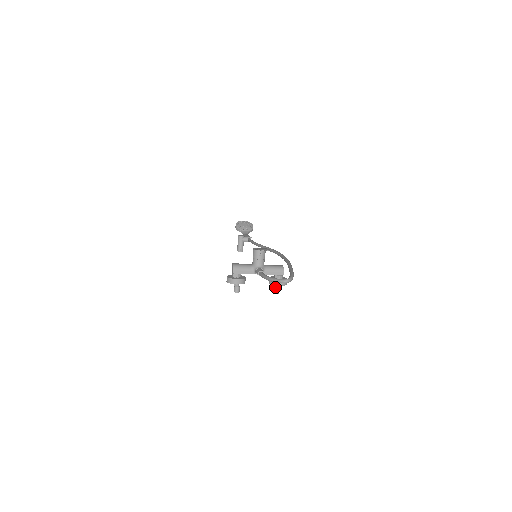
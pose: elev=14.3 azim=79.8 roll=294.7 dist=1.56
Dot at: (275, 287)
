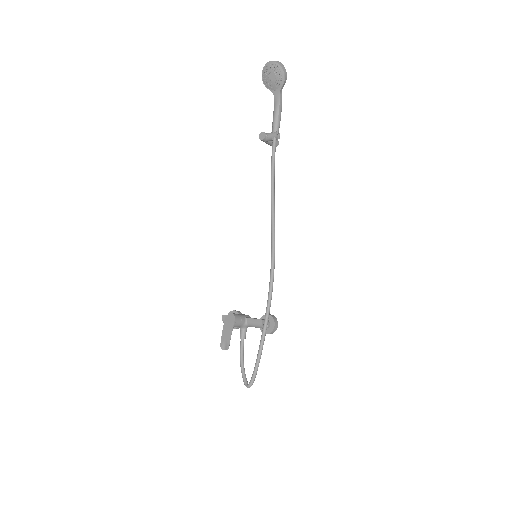
Dot at: occluded
